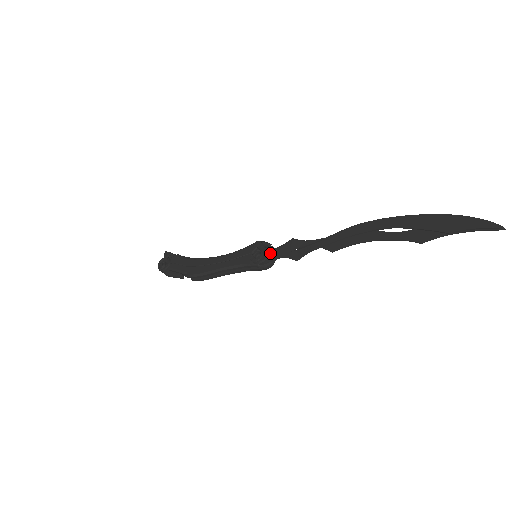
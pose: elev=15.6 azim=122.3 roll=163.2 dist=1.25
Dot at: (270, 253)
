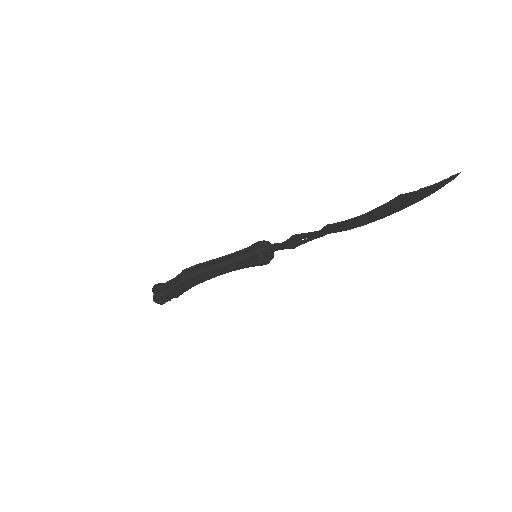
Dot at: occluded
